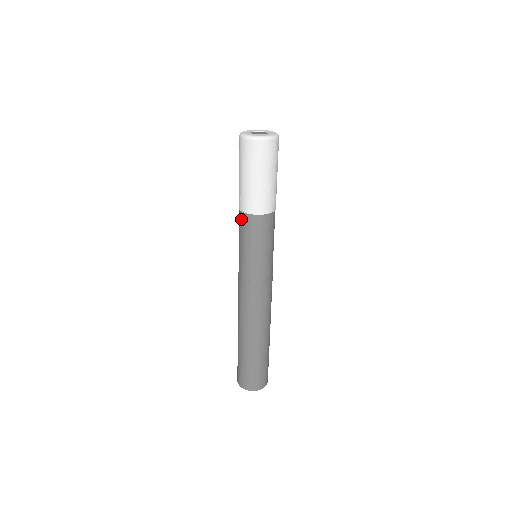
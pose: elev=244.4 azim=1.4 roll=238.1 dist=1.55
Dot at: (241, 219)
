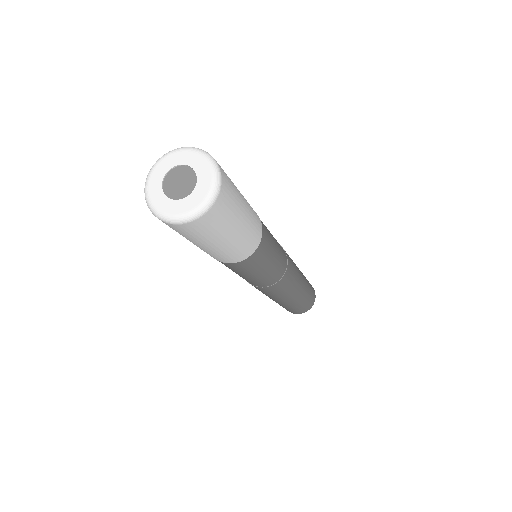
Dot at: occluded
